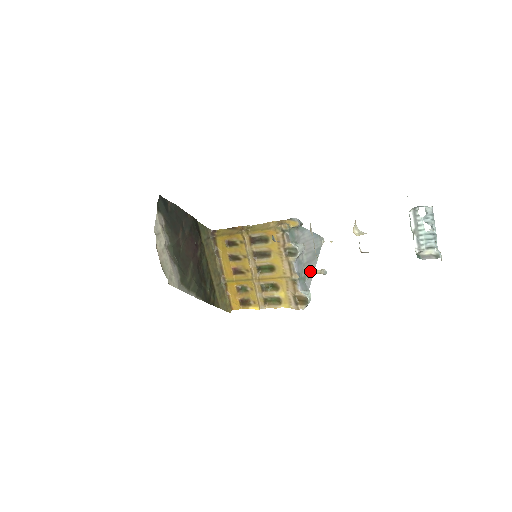
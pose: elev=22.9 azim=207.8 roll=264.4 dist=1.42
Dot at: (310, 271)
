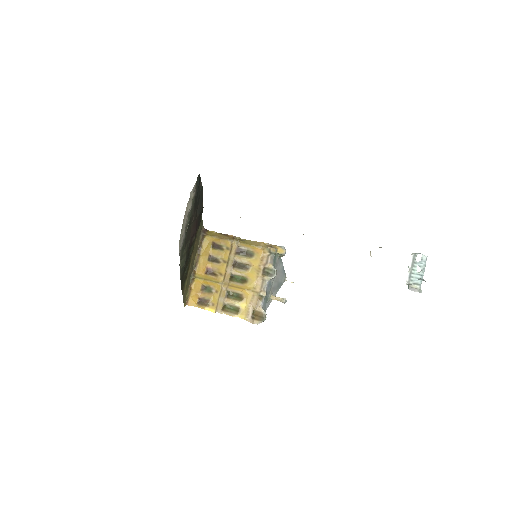
Dot at: (273, 296)
